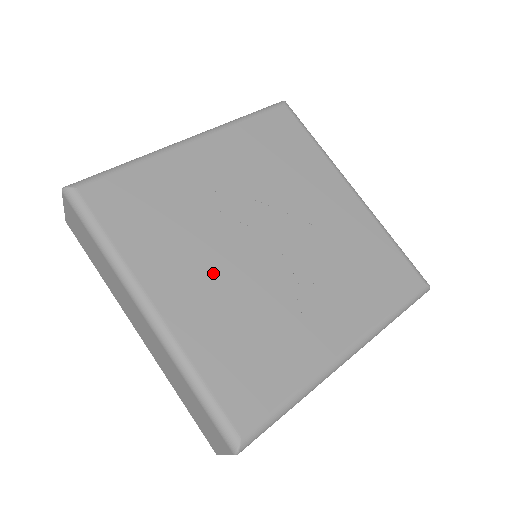
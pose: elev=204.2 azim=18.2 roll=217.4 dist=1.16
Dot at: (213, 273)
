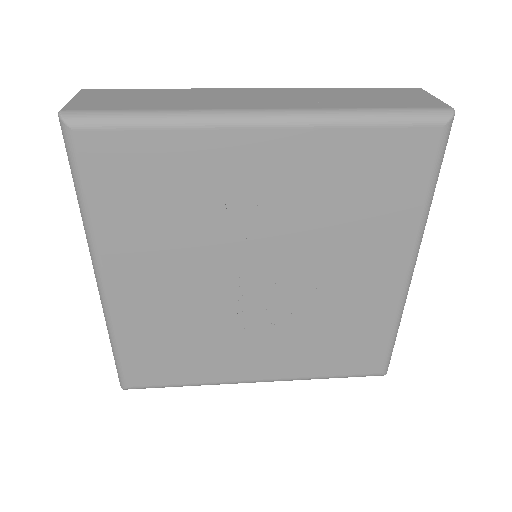
Dot at: (181, 282)
